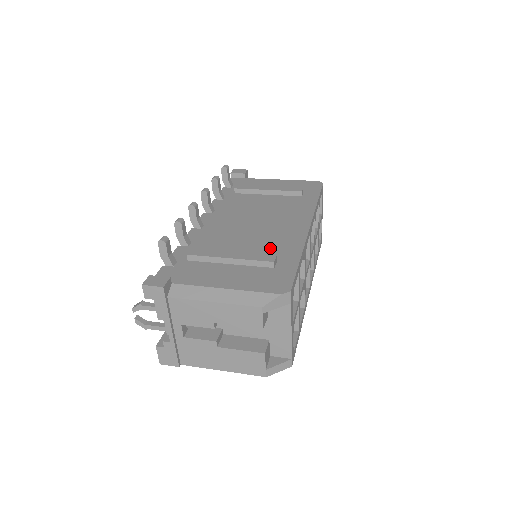
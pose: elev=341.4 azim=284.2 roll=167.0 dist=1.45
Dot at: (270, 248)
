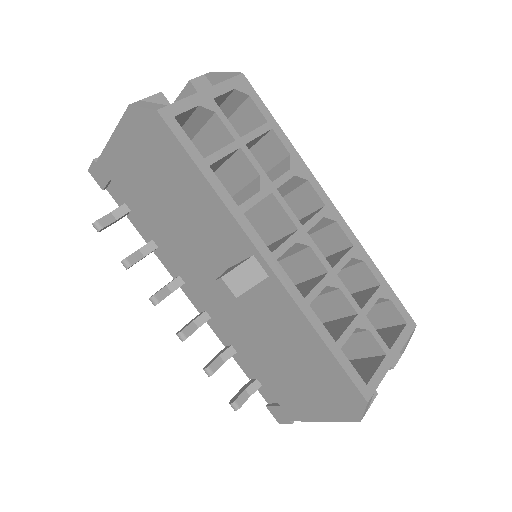
Dot at: occluded
